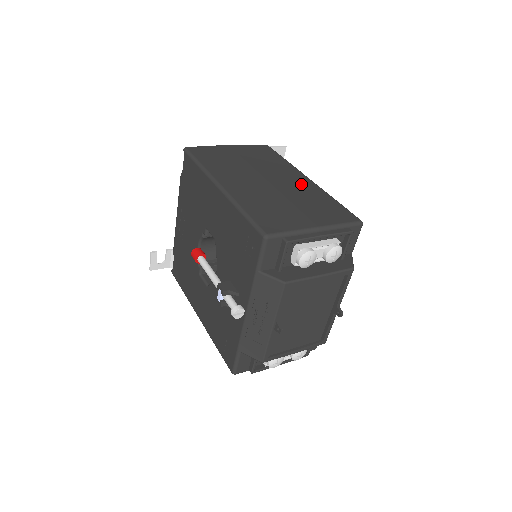
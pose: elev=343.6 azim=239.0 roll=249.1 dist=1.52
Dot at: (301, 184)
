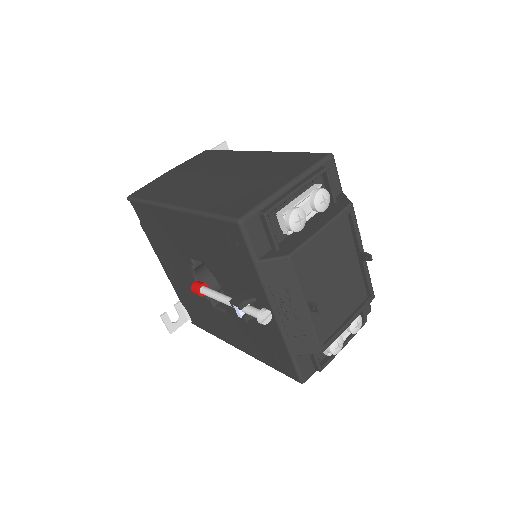
Dot at: (253, 160)
